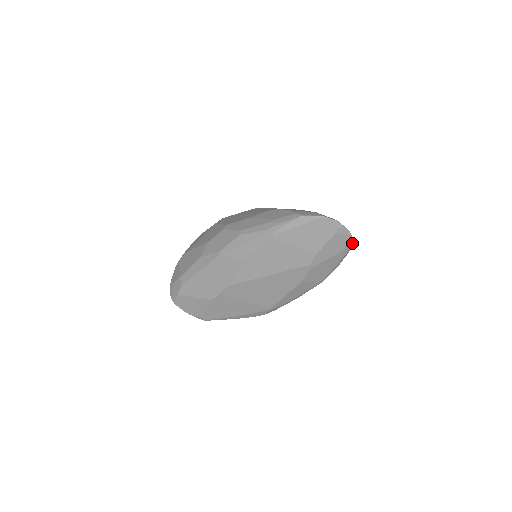
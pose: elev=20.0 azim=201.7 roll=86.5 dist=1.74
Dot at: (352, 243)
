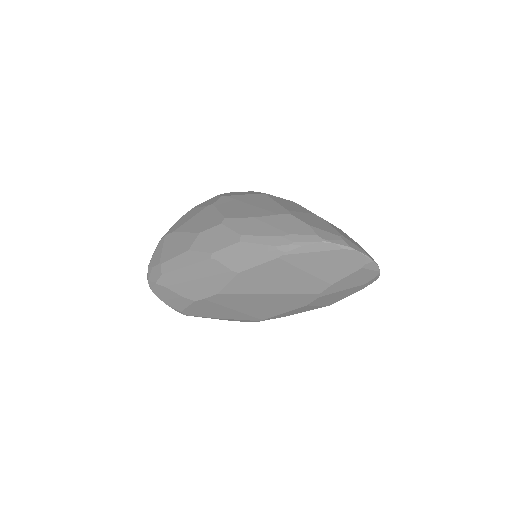
Dot at: (378, 277)
